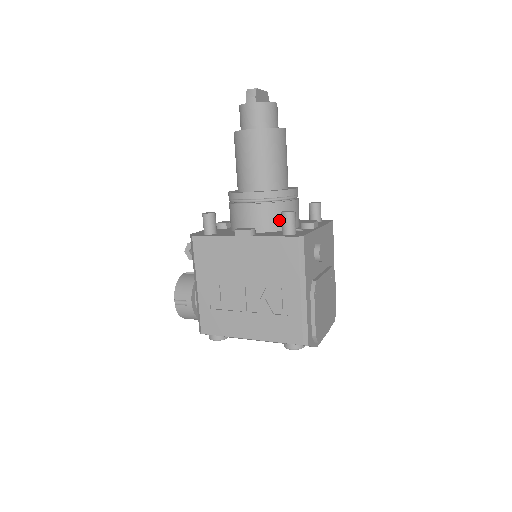
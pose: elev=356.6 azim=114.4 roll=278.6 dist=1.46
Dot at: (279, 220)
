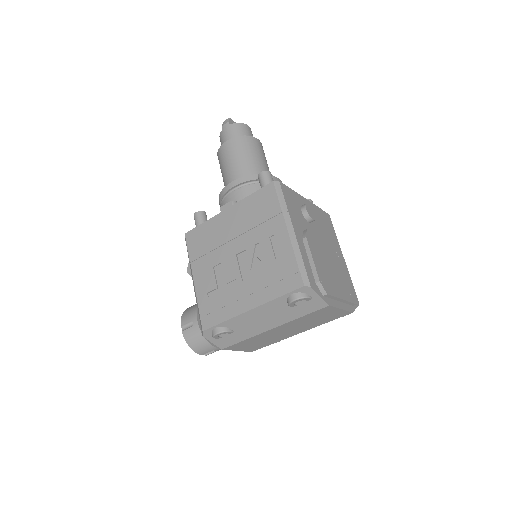
Dot at: occluded
